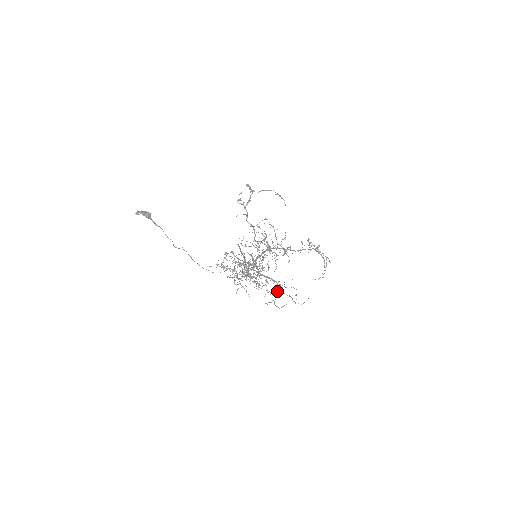
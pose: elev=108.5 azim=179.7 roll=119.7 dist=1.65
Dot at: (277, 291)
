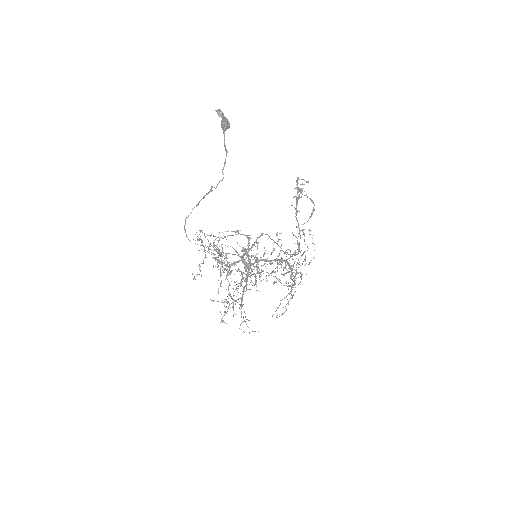
Dot at: occluded
